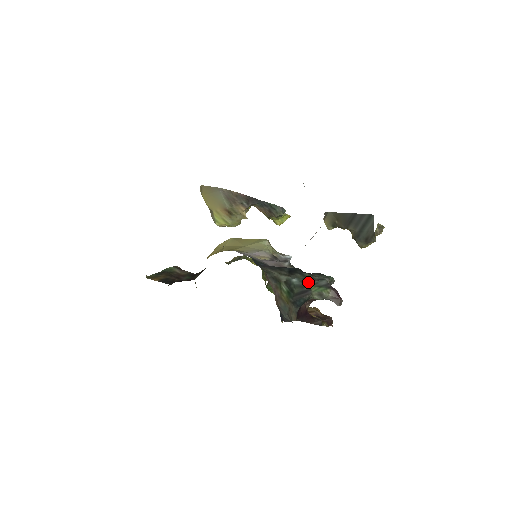
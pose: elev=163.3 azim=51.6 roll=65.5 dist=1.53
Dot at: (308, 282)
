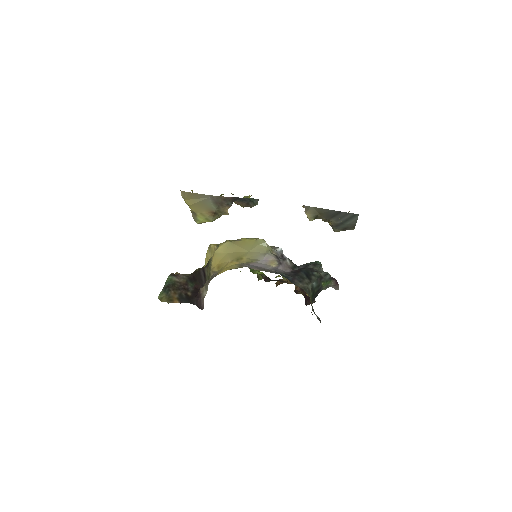
Dot at: (320, 281)
